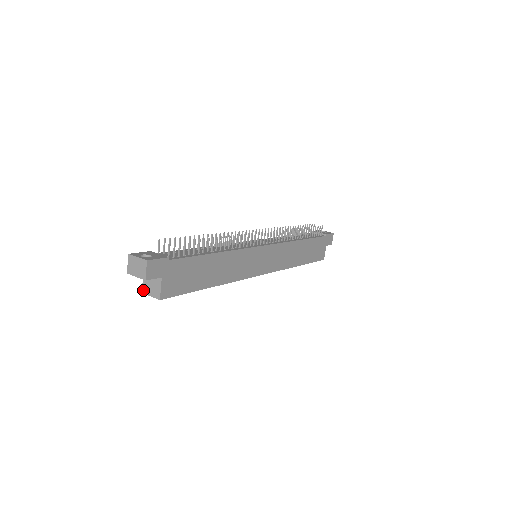
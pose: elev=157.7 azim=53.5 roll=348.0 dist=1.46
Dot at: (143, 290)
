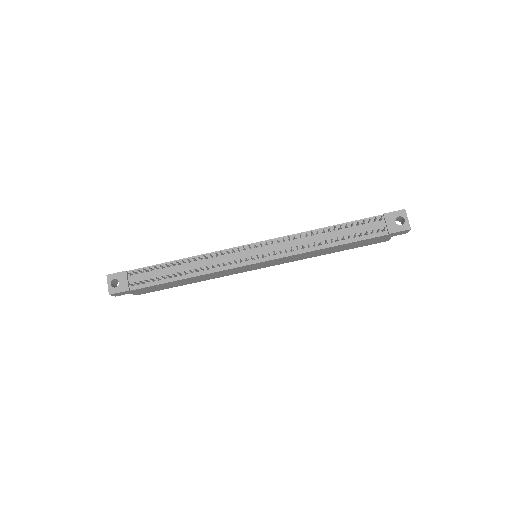
Dot at: occluded
